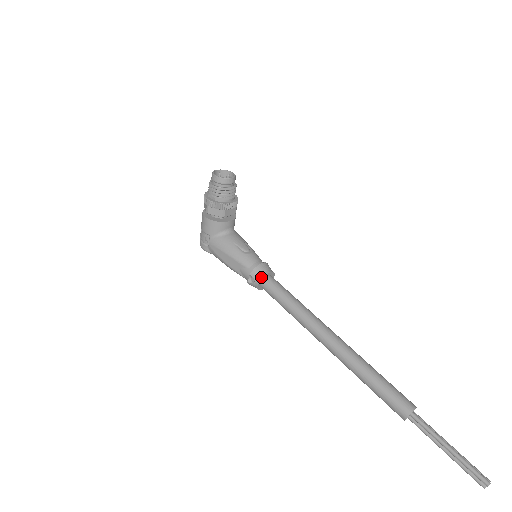
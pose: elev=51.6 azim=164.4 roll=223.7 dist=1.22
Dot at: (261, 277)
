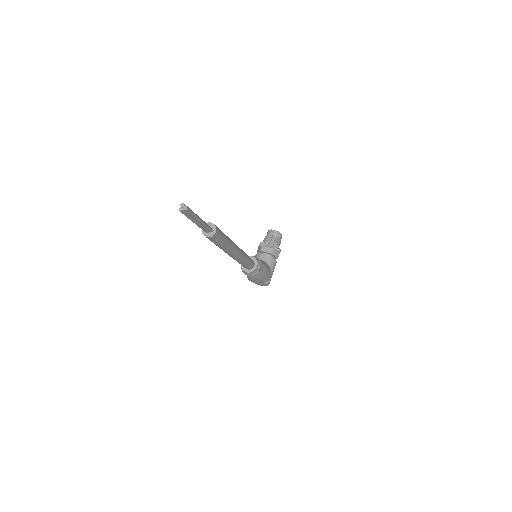
Dot at: occluded
